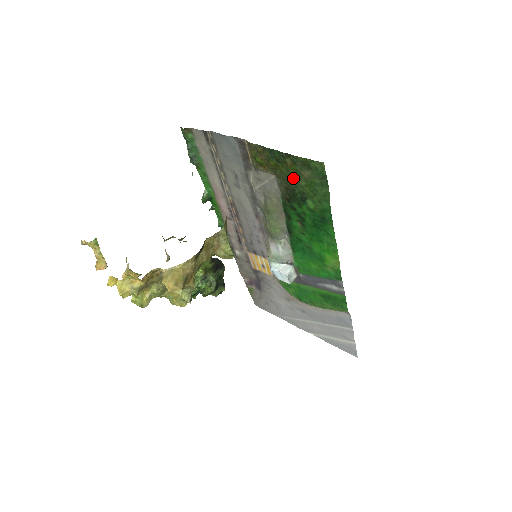
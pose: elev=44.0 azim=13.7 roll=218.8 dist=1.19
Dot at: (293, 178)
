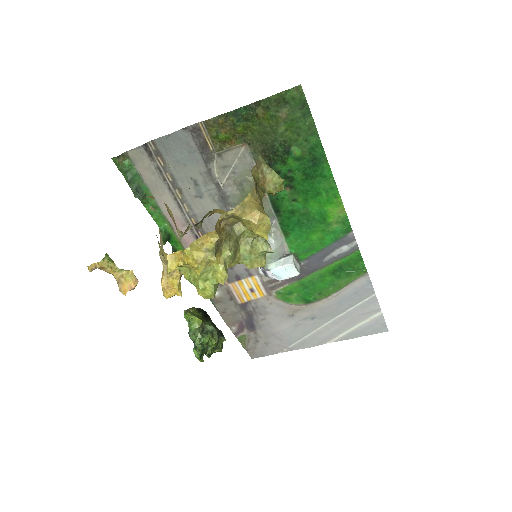
Dot at: (269, 131)
